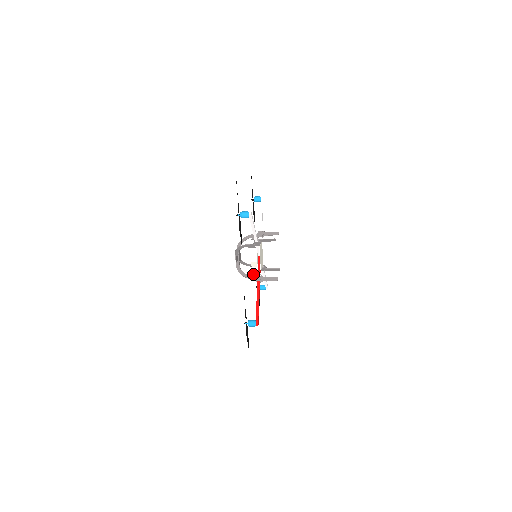
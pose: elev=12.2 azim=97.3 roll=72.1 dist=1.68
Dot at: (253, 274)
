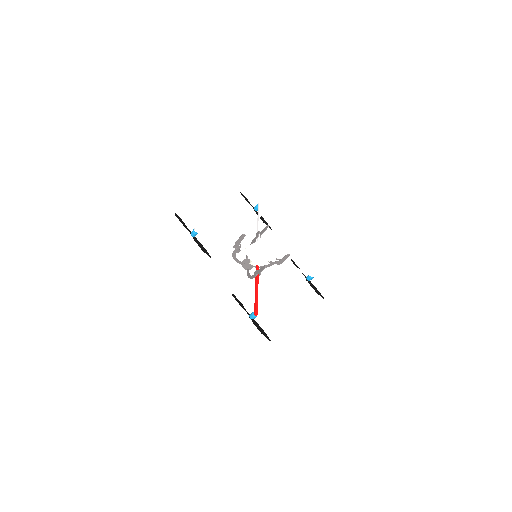
Dot at: occluded
